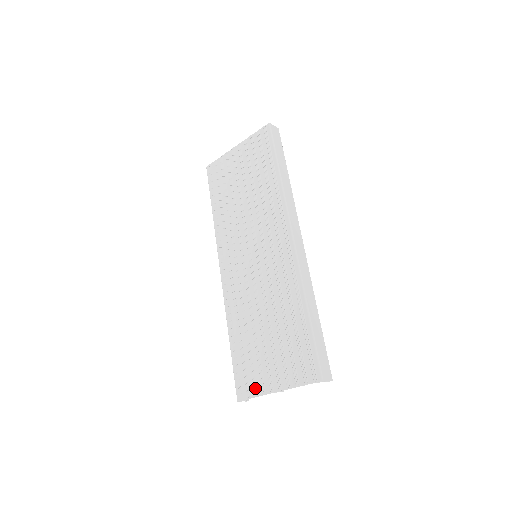
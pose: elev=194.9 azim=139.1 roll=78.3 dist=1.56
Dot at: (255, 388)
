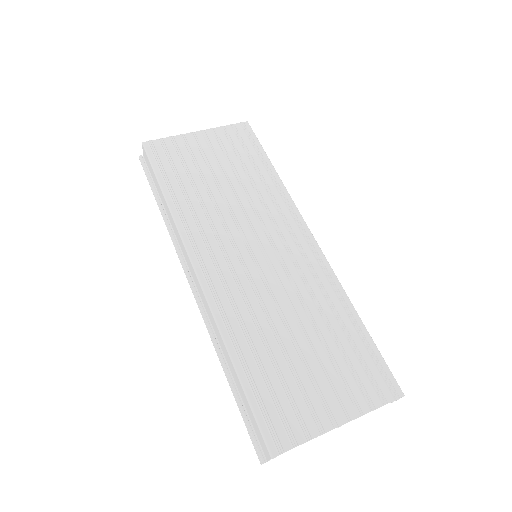
Dot at: (304, 428)
